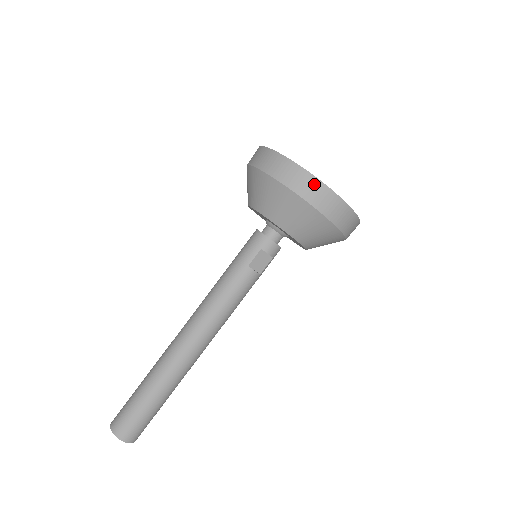
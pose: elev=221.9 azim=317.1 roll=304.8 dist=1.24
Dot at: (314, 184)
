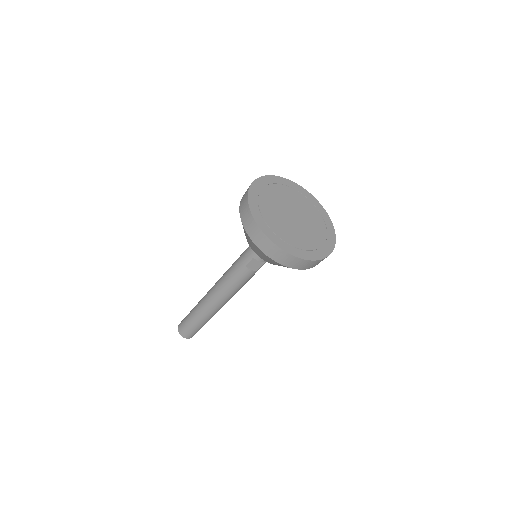
Dot at: (267, 242)
